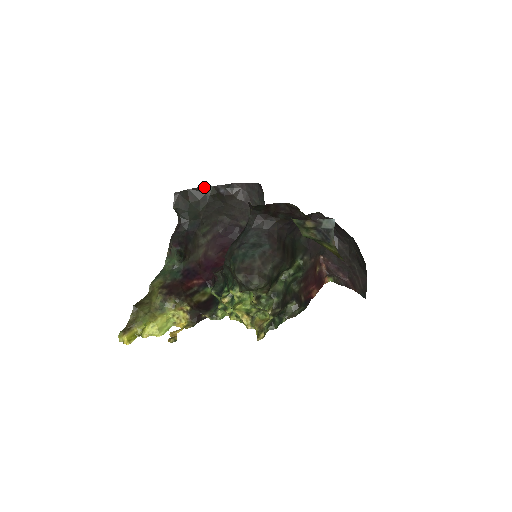
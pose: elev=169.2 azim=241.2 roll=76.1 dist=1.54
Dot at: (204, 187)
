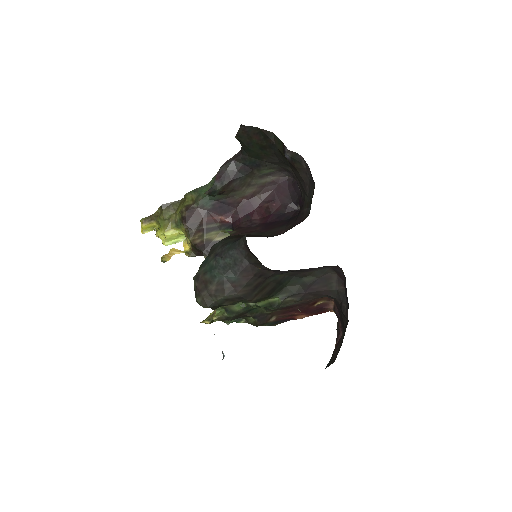
Dot at: (276, 136)
